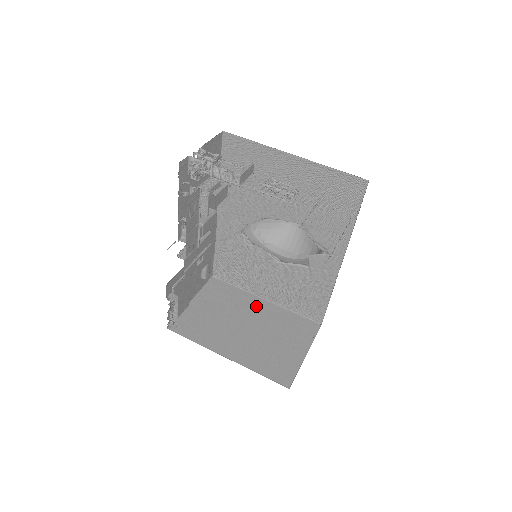
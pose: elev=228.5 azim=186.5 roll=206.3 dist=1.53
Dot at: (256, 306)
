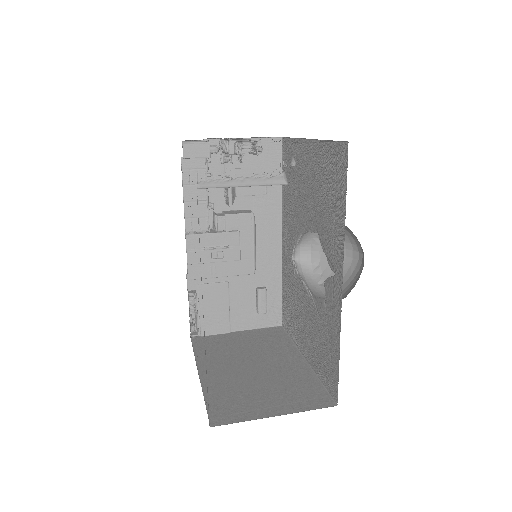
Dot at: (287, 359)
